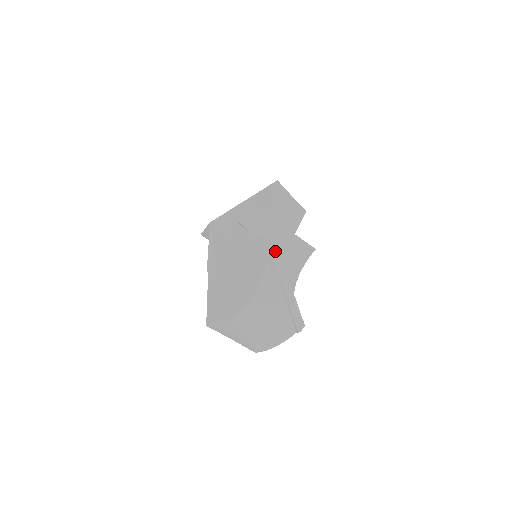
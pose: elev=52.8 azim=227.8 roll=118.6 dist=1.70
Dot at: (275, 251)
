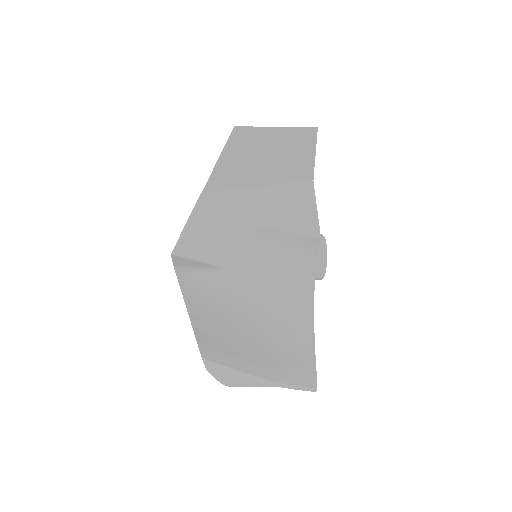
Dot at: occluded
